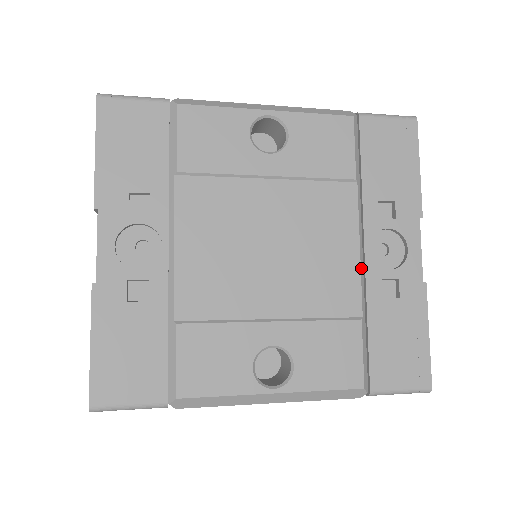
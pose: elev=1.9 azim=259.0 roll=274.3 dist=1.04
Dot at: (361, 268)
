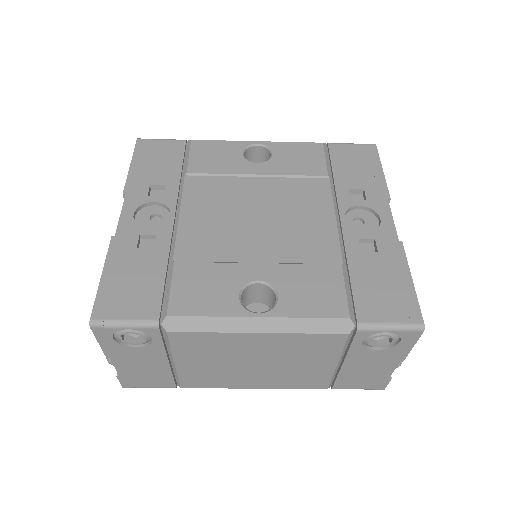
Dot at: (338, 231)
